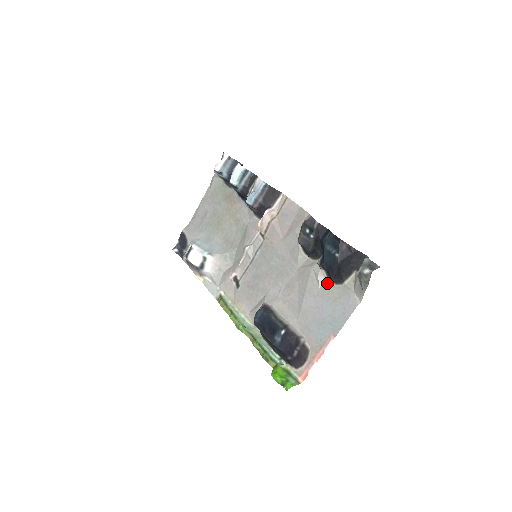
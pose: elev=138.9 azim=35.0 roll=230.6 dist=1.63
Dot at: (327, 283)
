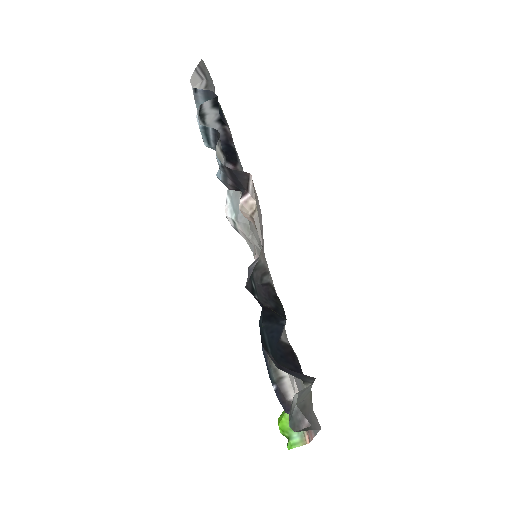
Dot at: occluded
